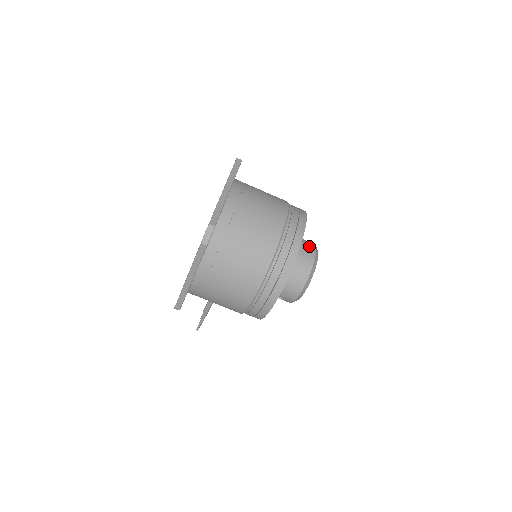
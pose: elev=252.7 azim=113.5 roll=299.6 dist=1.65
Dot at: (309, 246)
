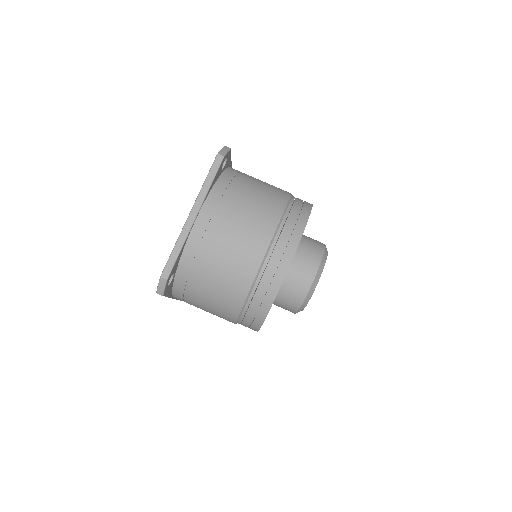
Dot at: (310, 263)
